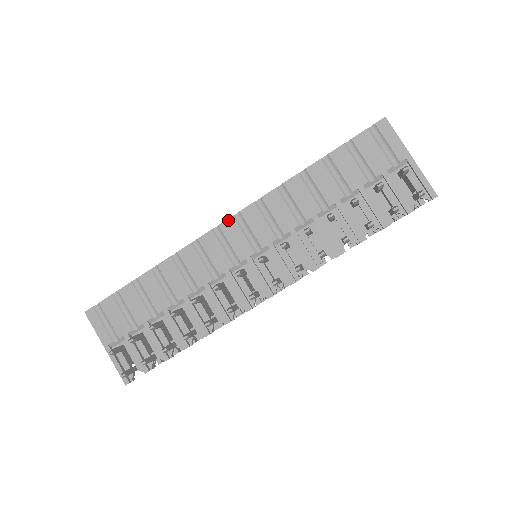
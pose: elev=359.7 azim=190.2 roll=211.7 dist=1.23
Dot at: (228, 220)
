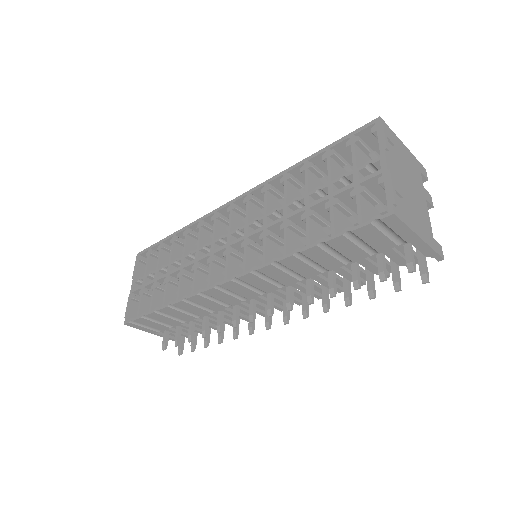
Dot at: (228, 283)
